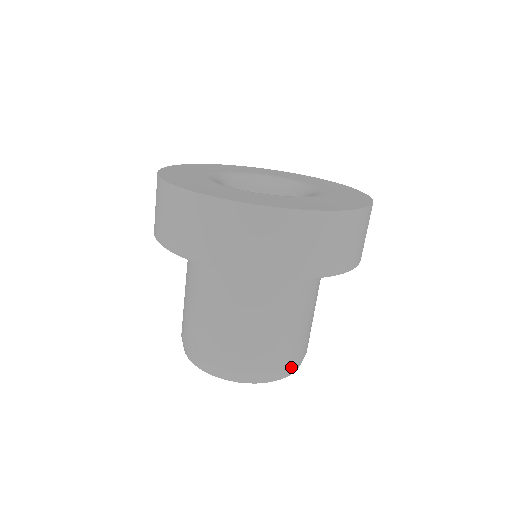
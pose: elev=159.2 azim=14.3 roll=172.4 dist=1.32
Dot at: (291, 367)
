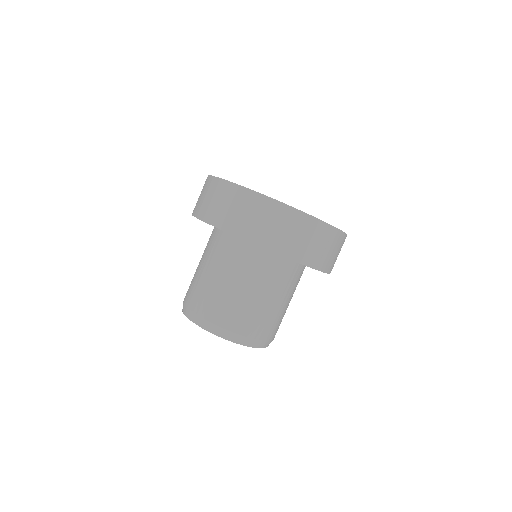
Dot at: (231, 331)
